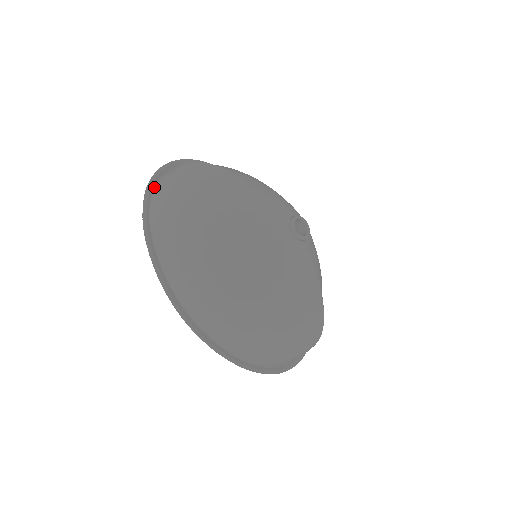
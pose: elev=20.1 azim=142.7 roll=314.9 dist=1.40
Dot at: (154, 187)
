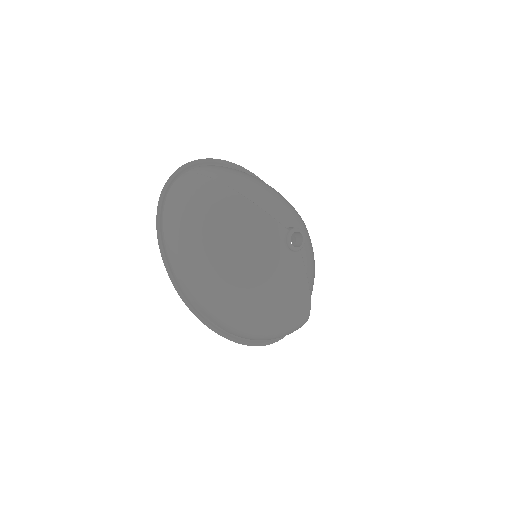
Dot at: (167, 194)
